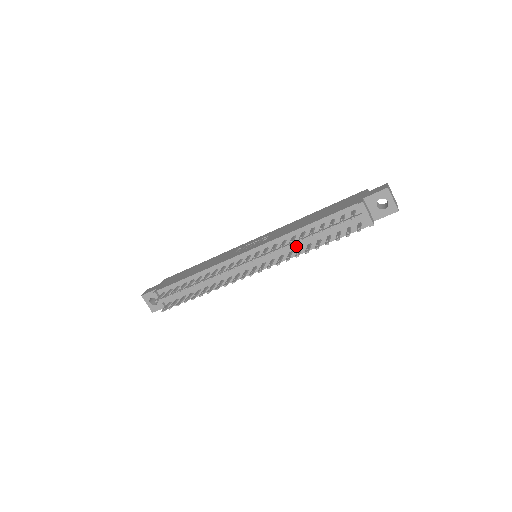
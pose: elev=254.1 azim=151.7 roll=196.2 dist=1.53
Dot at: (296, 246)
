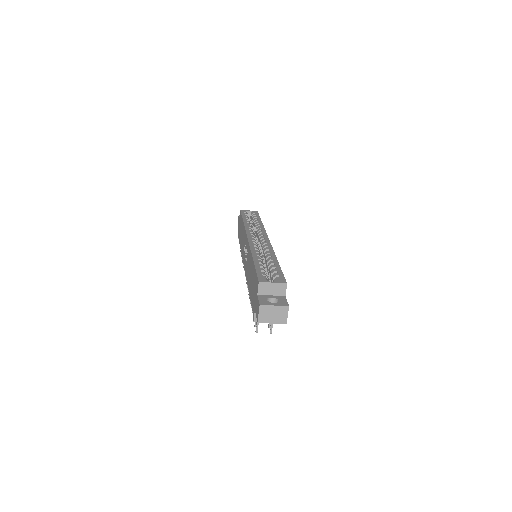
Dot at: occluded
